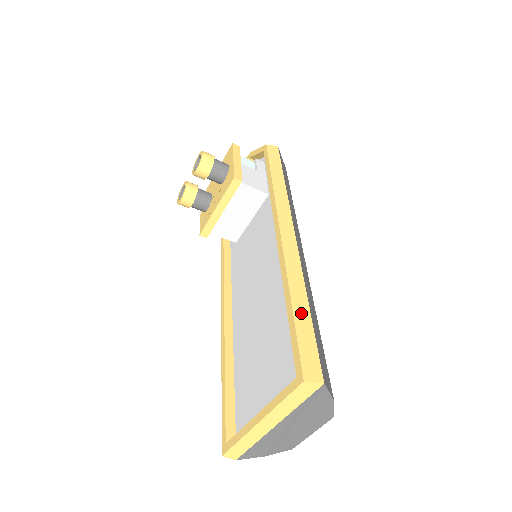
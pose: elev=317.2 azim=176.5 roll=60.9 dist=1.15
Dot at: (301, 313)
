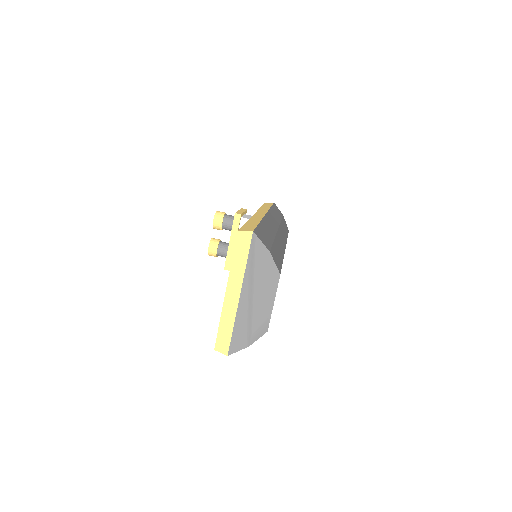
Dot at: (252, 223)
